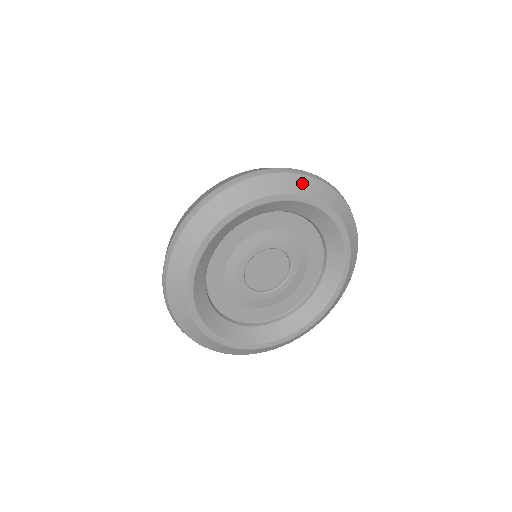
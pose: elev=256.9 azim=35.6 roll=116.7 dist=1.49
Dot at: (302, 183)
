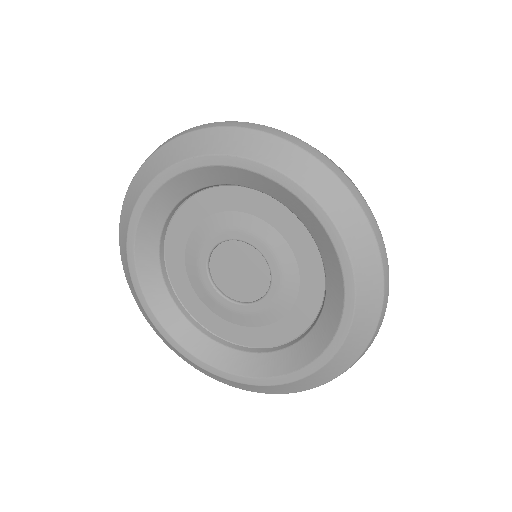
Dot at: (198, 141)
